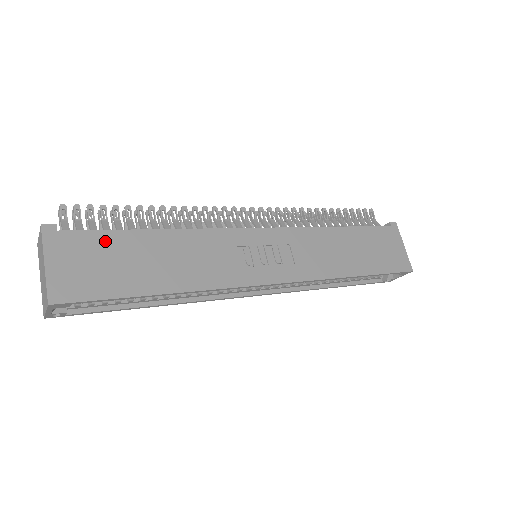
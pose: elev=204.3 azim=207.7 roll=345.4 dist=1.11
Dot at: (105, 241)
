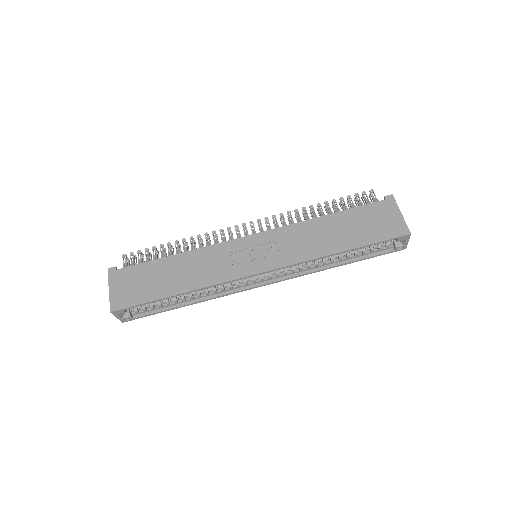
Dot at: (142, 270)
